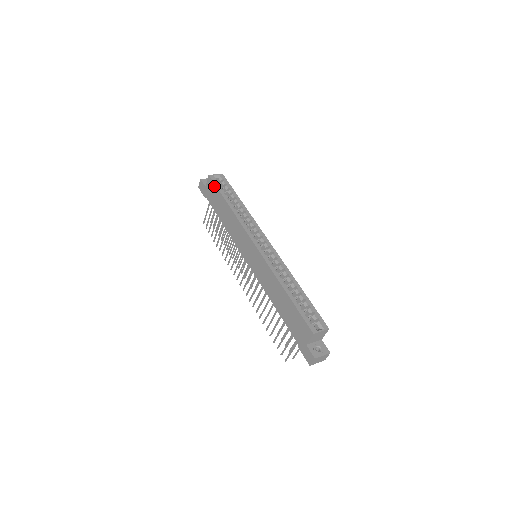
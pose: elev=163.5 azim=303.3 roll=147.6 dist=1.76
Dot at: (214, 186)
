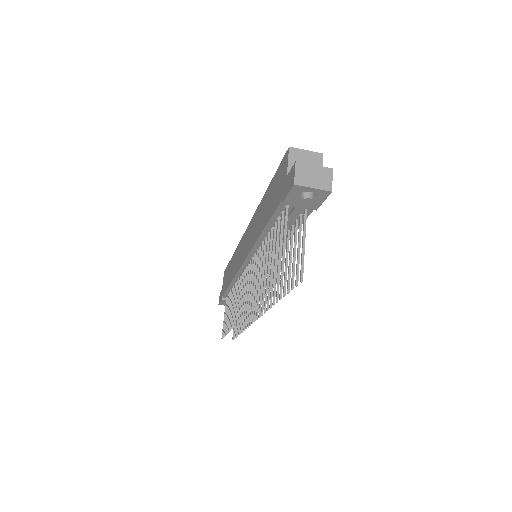
Dot at: (226, 269)
